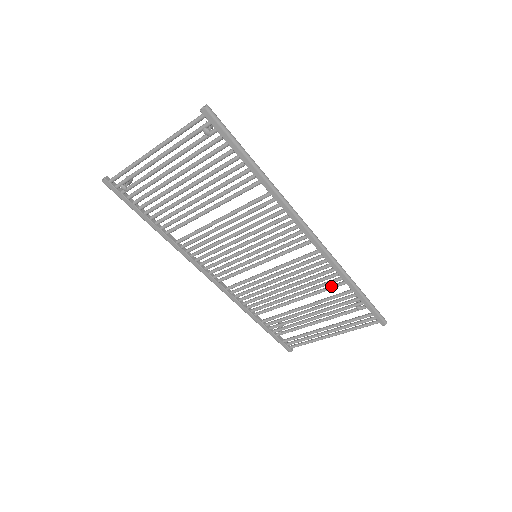
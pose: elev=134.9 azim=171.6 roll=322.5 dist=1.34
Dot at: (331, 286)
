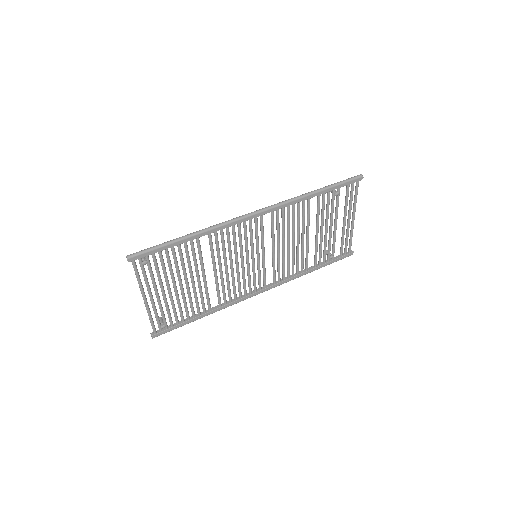
Dot at: (307, 209)
